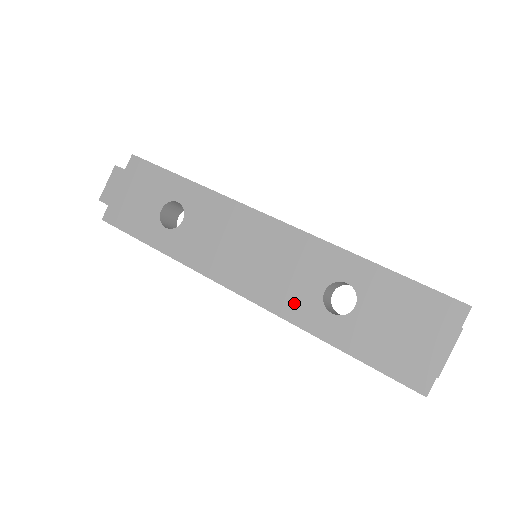
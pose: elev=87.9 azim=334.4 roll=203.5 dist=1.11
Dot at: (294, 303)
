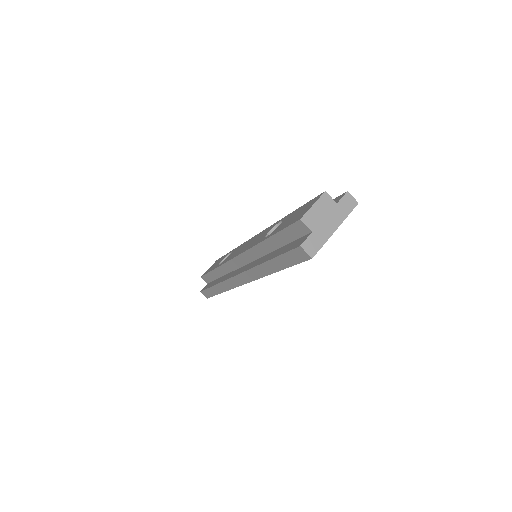
Dot at: (259, 259)
